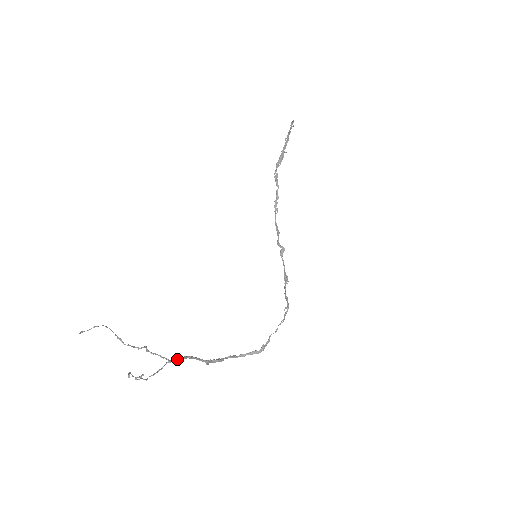
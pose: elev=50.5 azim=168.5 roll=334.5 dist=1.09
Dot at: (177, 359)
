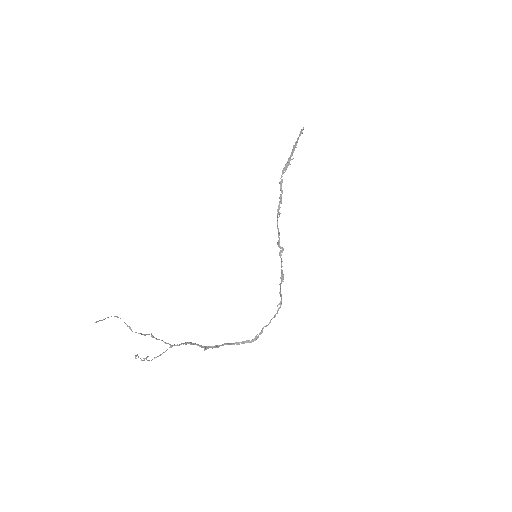
Dot at: occluded
